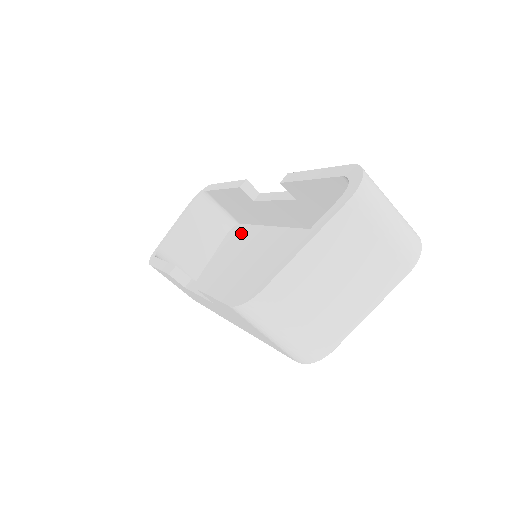
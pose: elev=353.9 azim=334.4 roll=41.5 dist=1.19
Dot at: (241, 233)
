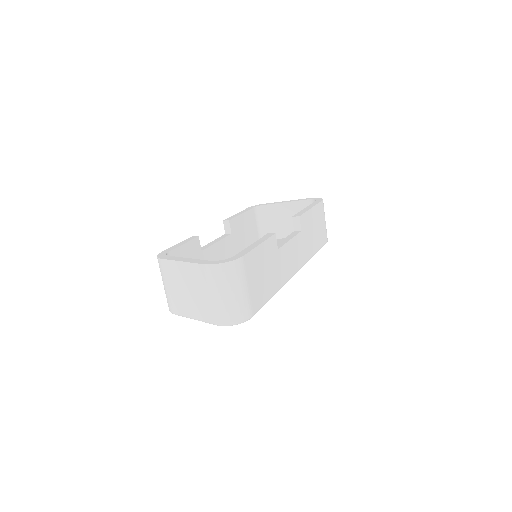
Dot at: occluded
